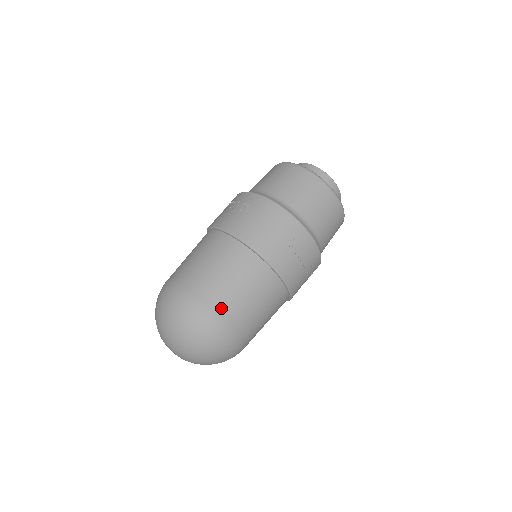
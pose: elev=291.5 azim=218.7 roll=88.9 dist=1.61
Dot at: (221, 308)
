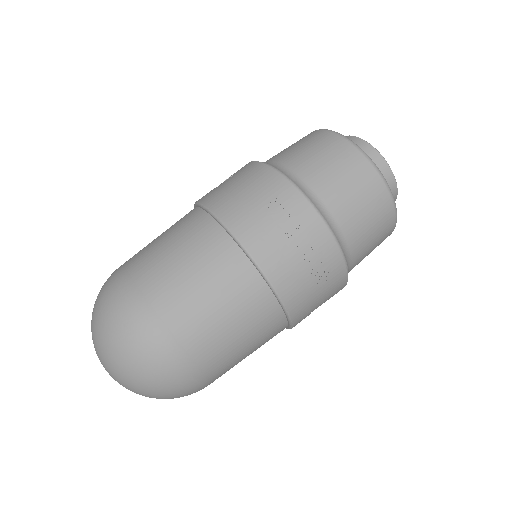
Dot at: (147, 288)
